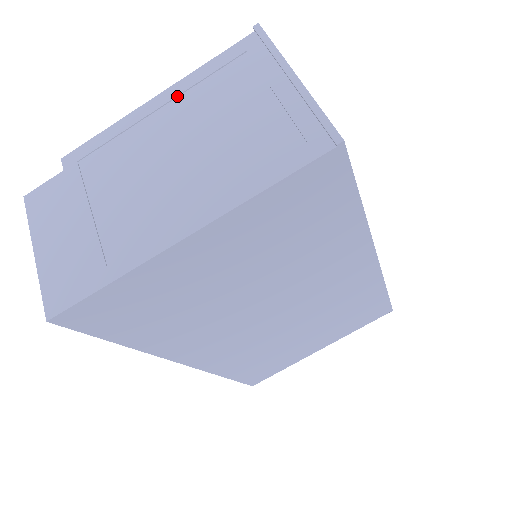
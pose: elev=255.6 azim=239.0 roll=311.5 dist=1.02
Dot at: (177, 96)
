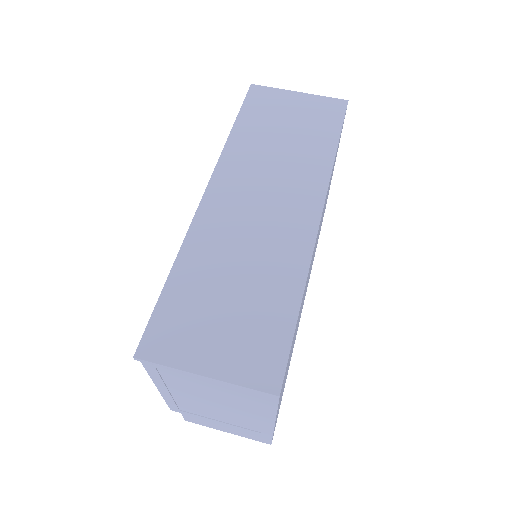
Dot at: (166, 387)
